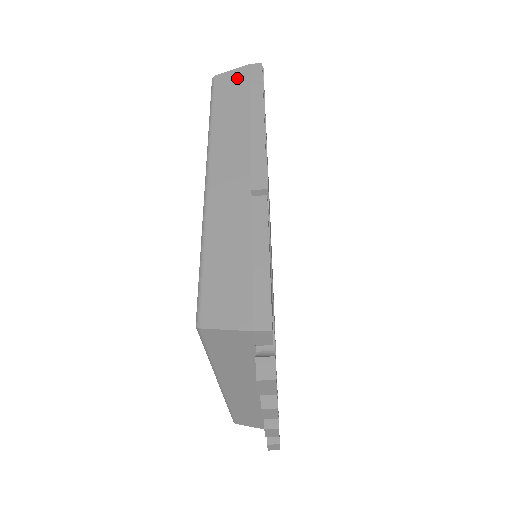
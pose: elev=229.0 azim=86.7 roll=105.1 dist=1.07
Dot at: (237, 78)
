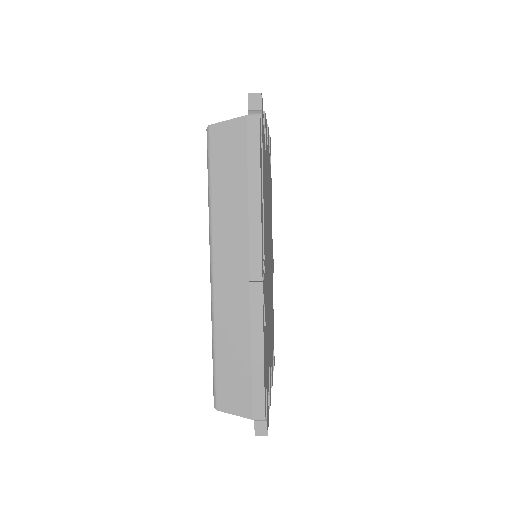
Dot at: (233, 137)
